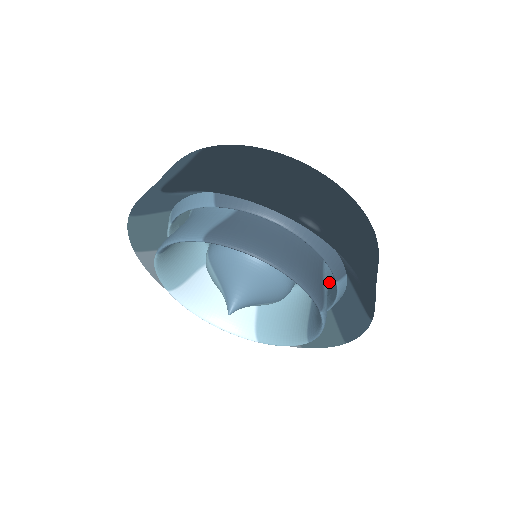
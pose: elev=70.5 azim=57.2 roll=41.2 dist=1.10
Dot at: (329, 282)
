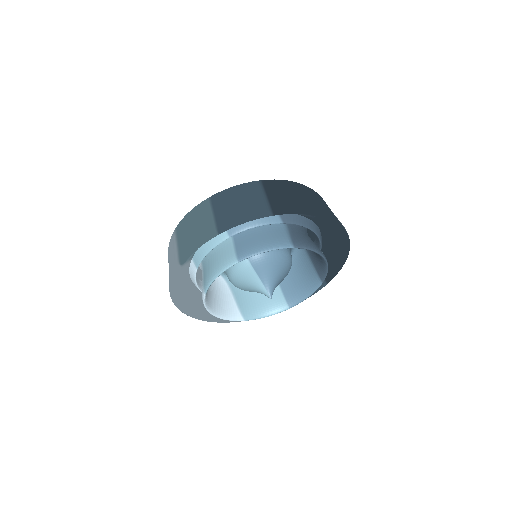
Dot at: occluded
